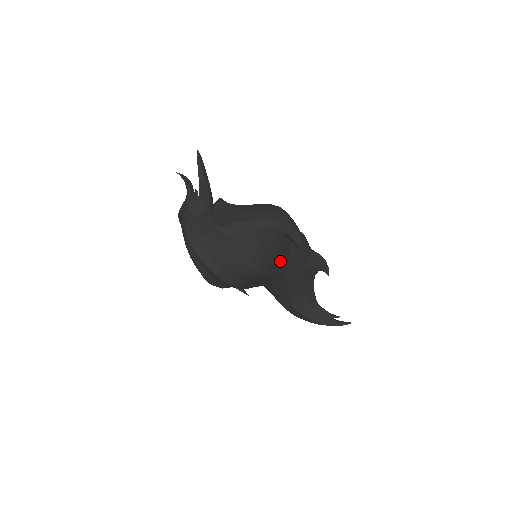
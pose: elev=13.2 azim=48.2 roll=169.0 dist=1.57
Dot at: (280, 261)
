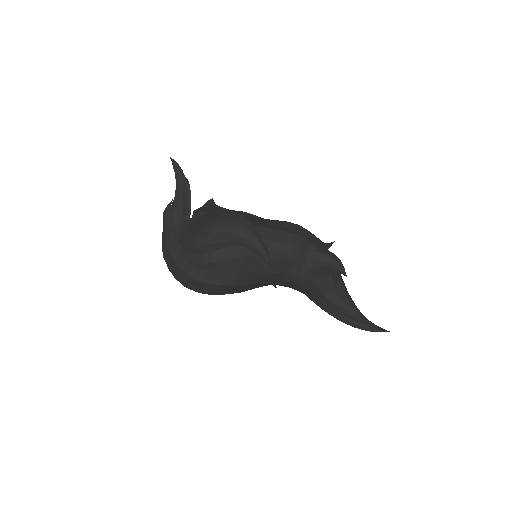
Dot at: (253, 271)
